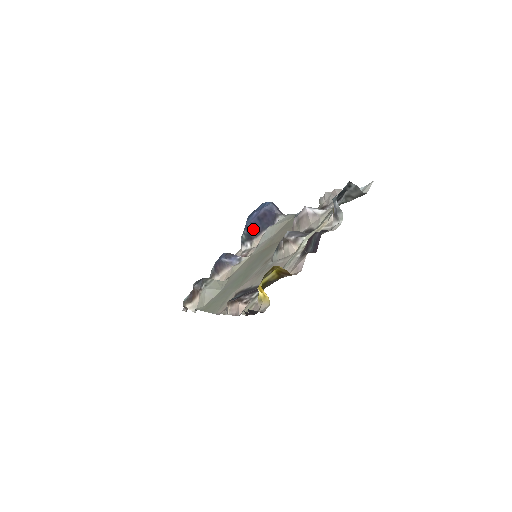
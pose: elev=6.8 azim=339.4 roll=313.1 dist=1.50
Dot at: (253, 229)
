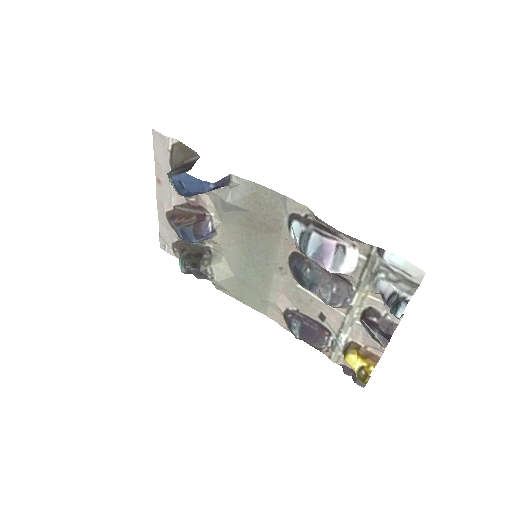
Dot at: occluded
